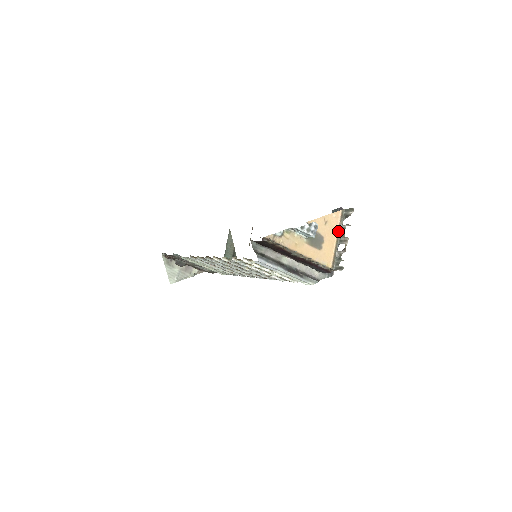
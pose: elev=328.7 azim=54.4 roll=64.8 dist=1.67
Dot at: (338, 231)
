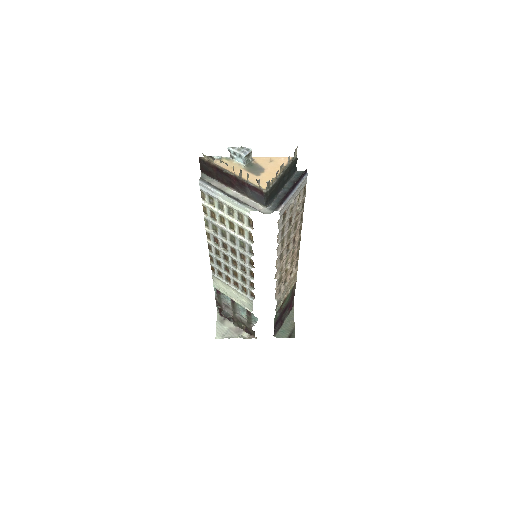
Dot at: occluded
